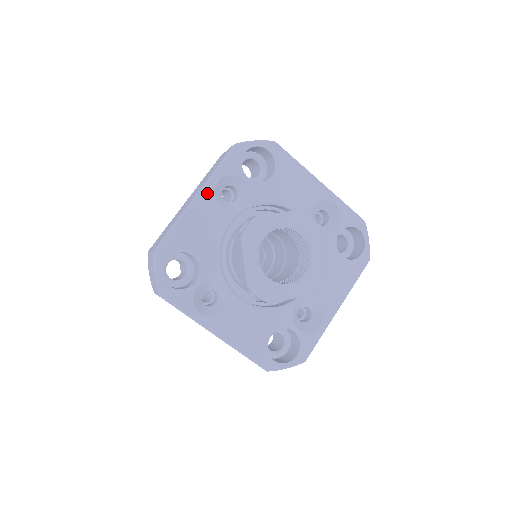
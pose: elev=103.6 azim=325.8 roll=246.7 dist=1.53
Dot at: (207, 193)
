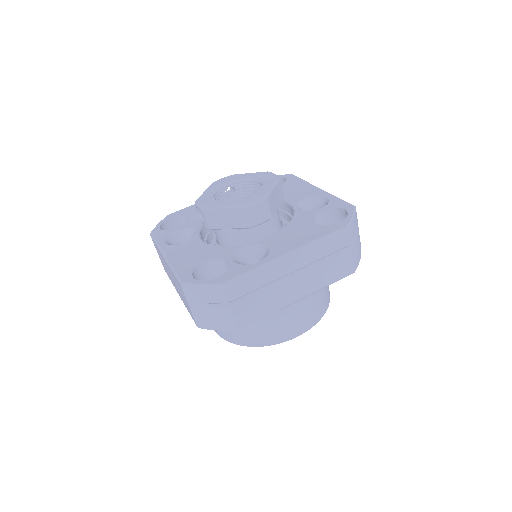
Dot at: occluded
